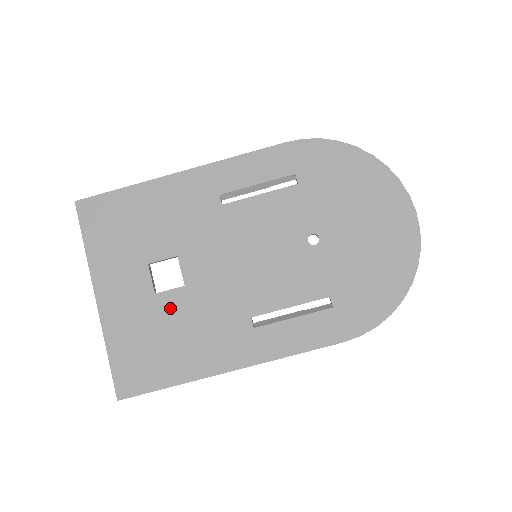
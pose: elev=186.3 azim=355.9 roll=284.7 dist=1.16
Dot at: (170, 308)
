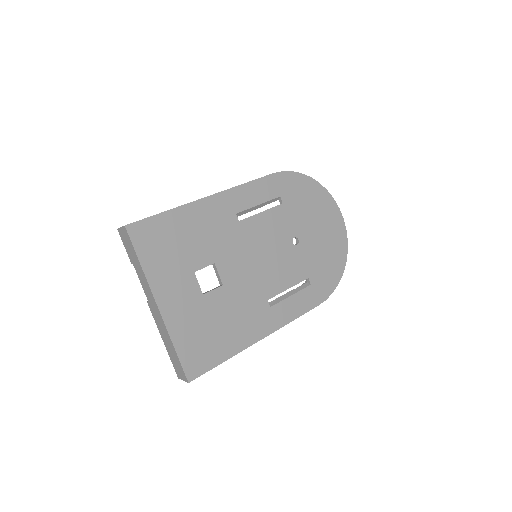
Dot at: (215, 304)
